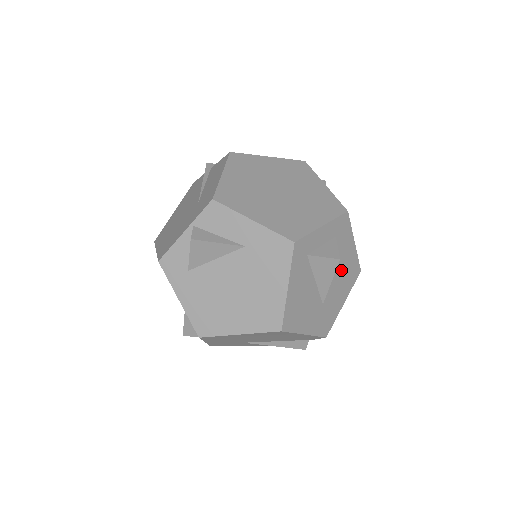
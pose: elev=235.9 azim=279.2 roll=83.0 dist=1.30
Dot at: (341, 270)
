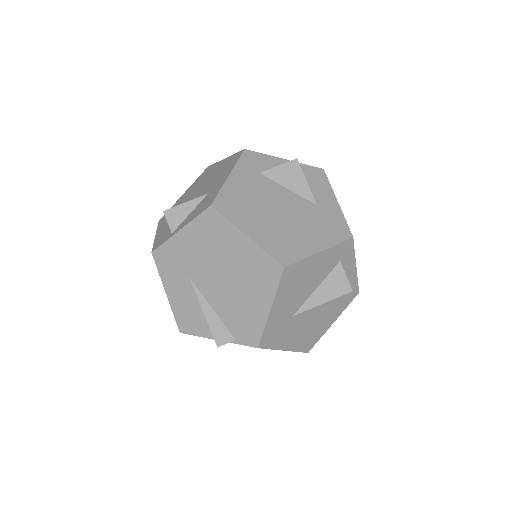
Dot at: (316, 321)
